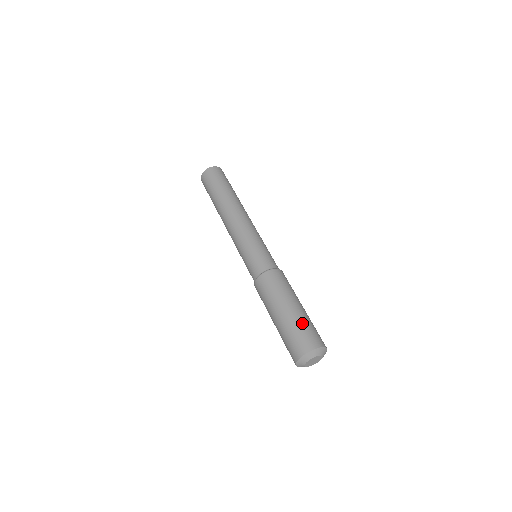
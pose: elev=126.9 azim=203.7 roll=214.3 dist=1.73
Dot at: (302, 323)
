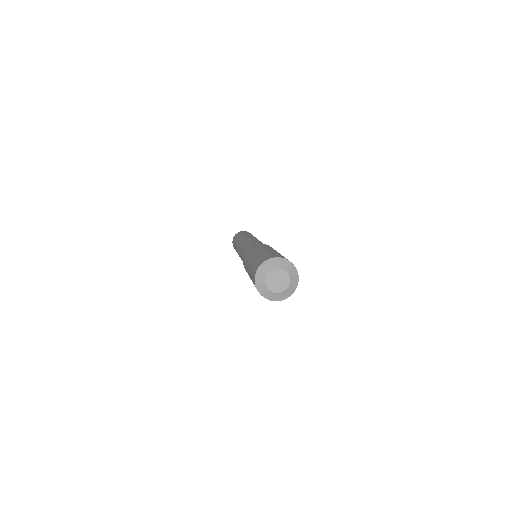
Dot at: (259, 257)
